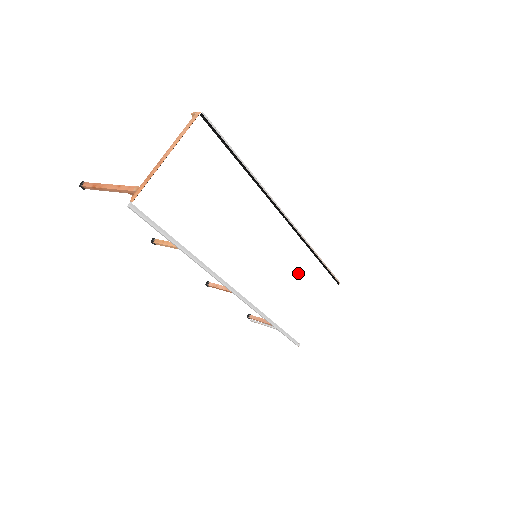
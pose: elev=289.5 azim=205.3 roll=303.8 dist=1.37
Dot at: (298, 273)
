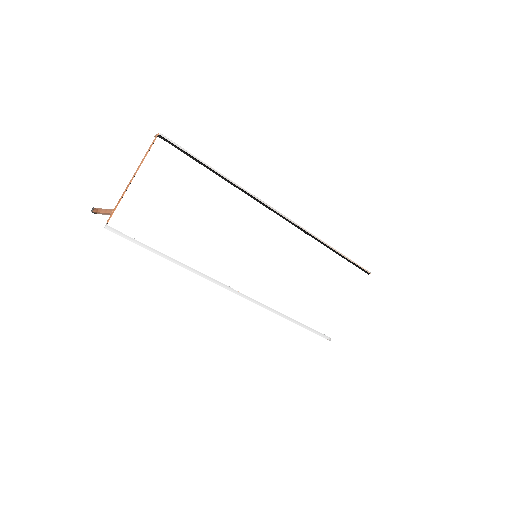
Dot at: (311, 268)
